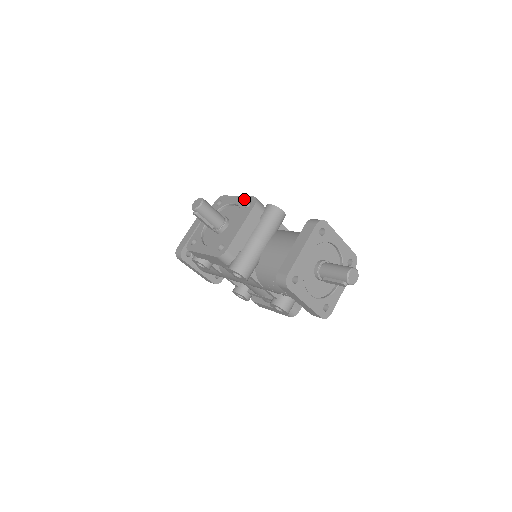
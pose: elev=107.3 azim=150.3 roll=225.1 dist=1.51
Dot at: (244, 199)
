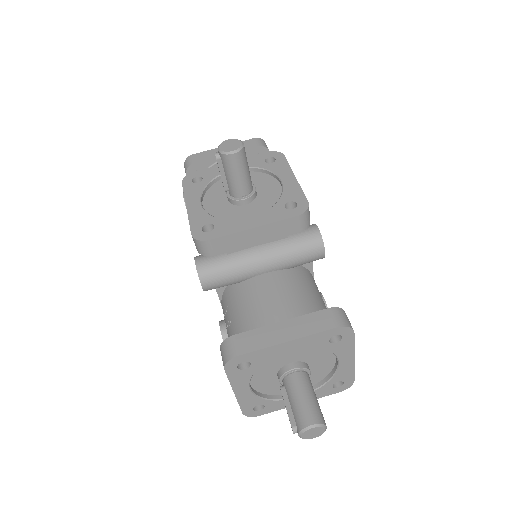
Dot at: (296, 191)
